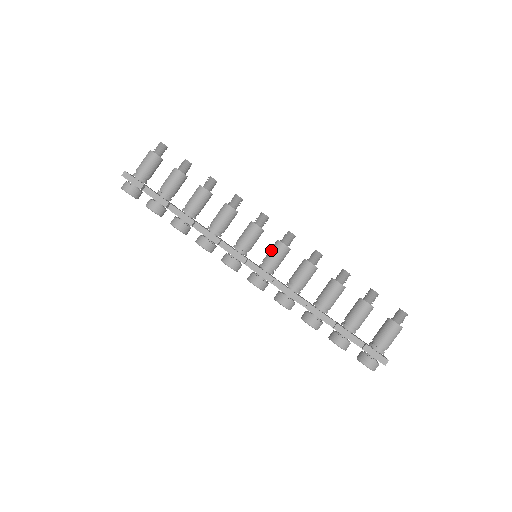
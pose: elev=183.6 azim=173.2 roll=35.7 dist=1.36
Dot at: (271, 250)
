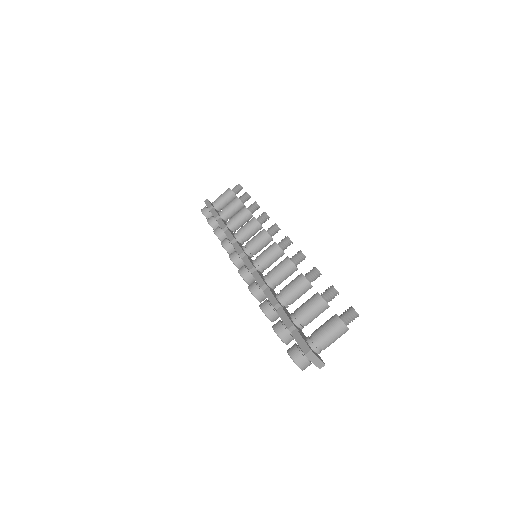
Dot at: (266, 249)
